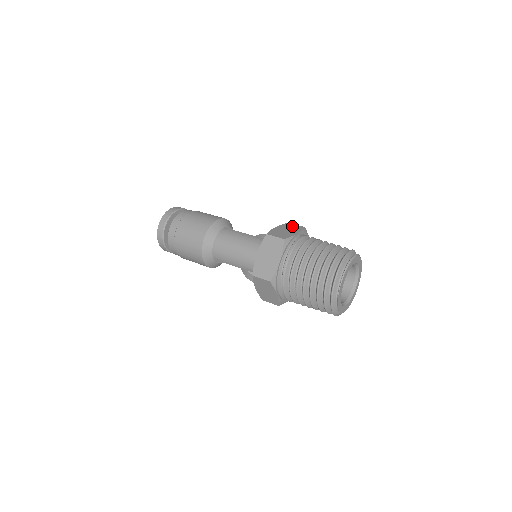
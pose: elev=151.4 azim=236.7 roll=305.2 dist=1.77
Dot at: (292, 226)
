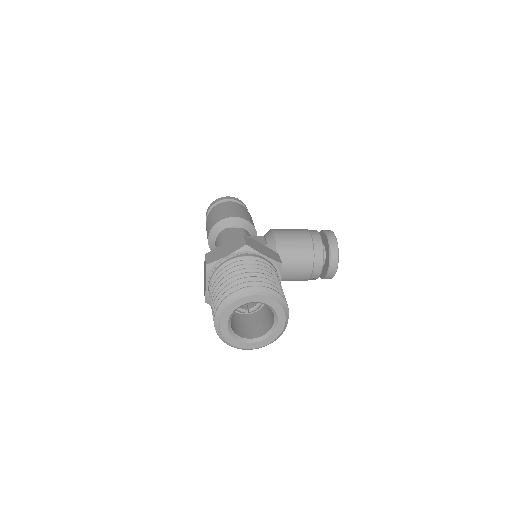
Dot at: (238, 242)
